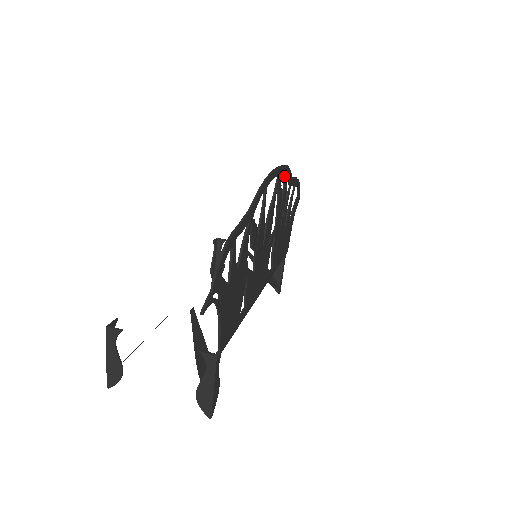
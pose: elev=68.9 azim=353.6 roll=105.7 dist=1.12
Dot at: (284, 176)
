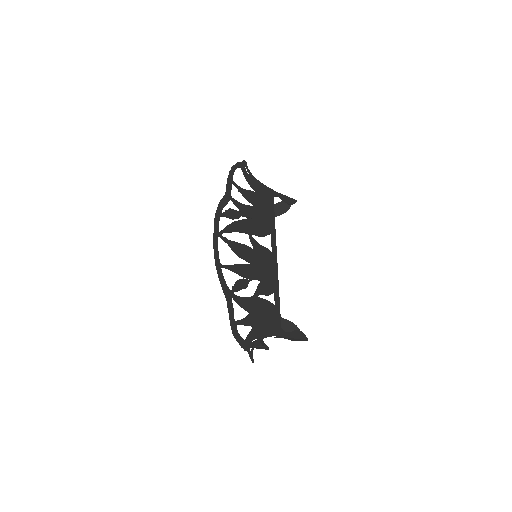
Dot at: (221, 216)
